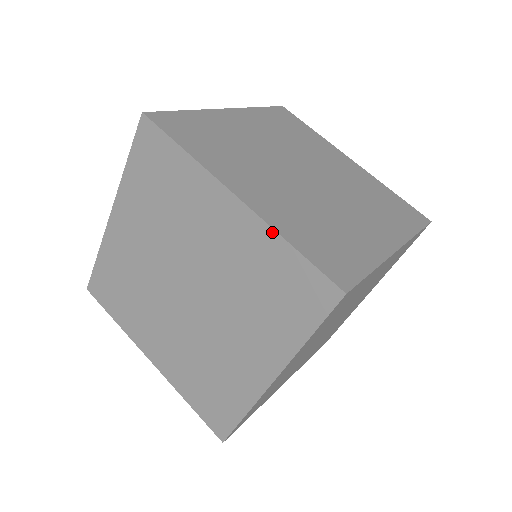
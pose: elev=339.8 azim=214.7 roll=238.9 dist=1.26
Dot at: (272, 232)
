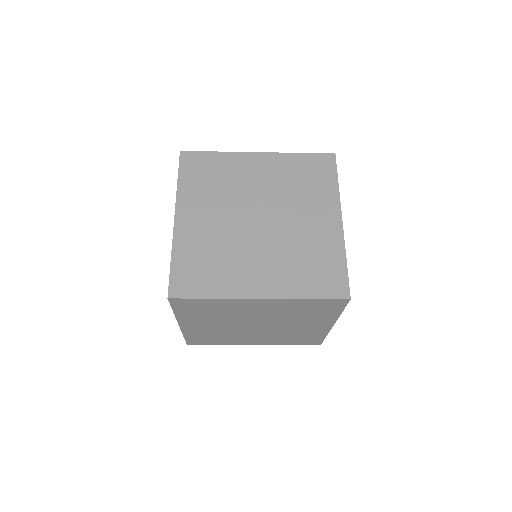
Dot at: (172, 248)
